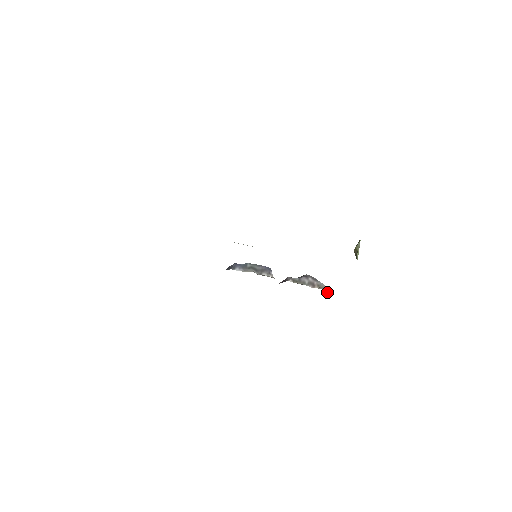
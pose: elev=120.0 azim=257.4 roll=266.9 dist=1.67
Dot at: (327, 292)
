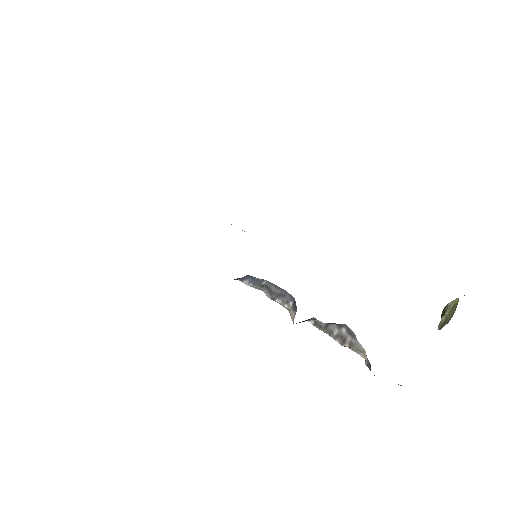
Dot at: (366, 362)
